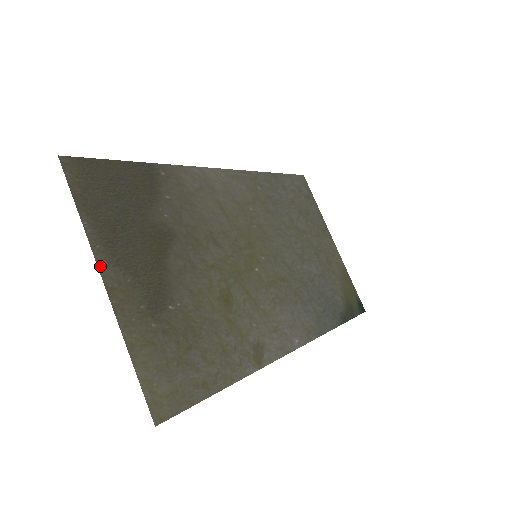
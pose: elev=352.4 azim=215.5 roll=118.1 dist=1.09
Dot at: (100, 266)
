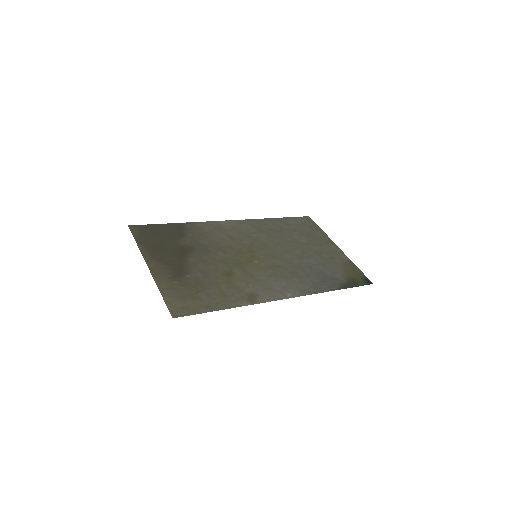
Dot at: (146, 261)
